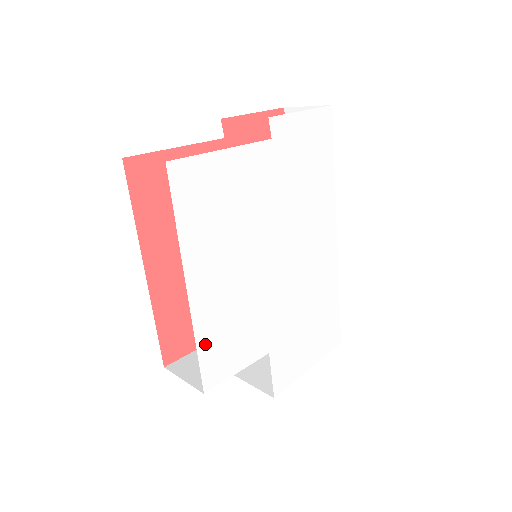
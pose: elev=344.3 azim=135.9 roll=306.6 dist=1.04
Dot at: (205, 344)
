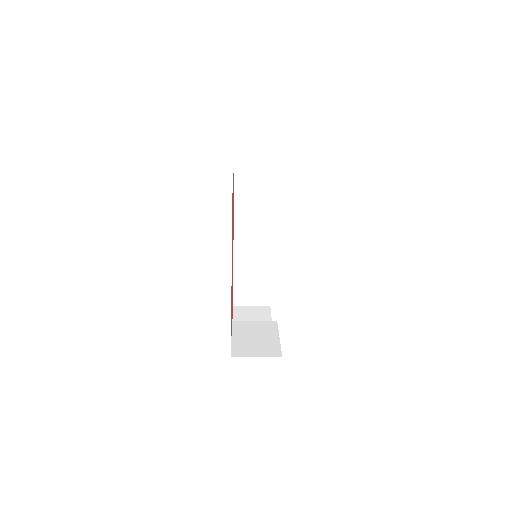
Dot at: occluded
